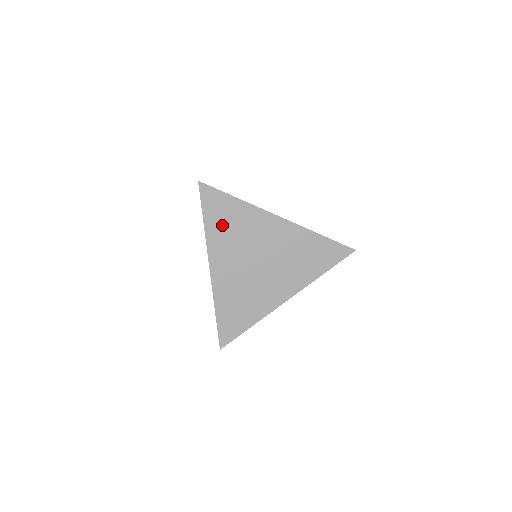
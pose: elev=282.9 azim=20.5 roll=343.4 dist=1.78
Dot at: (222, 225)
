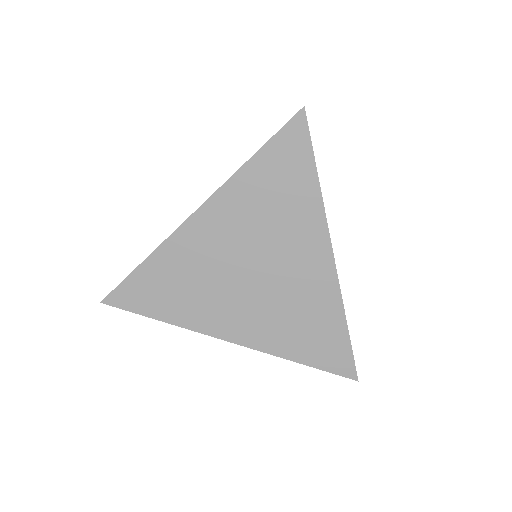
Dot at: (266, 186)
